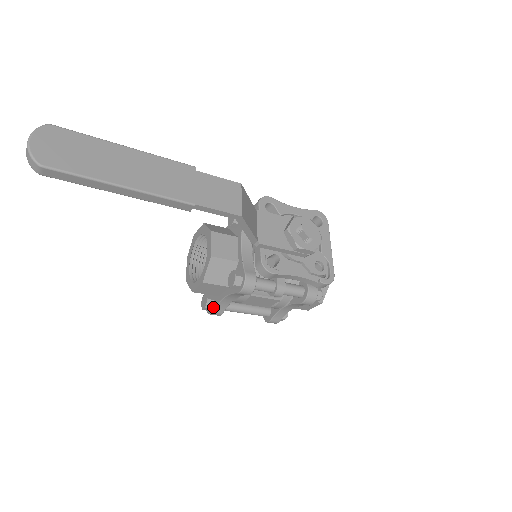
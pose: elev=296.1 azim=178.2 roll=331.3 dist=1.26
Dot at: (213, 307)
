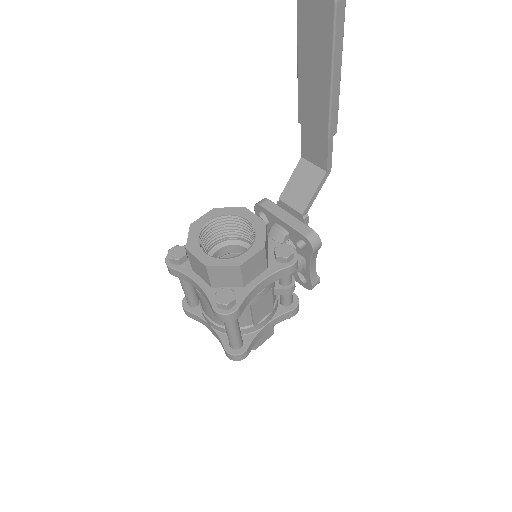
Dot at: (238, 301)
